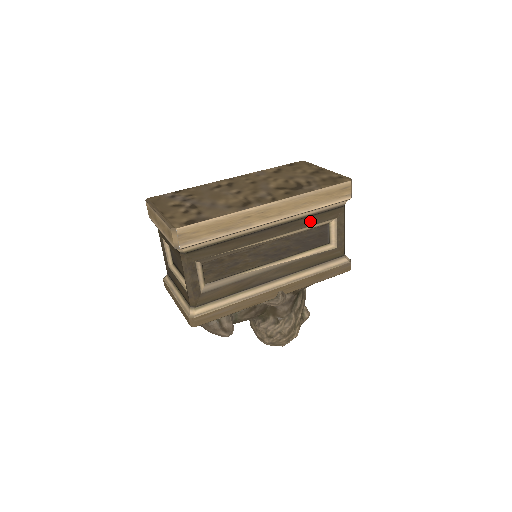
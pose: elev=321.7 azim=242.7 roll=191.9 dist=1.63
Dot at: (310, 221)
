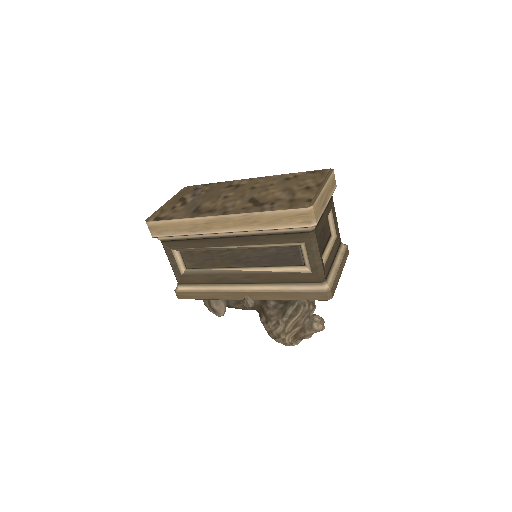
Dot at: (272, 239)
